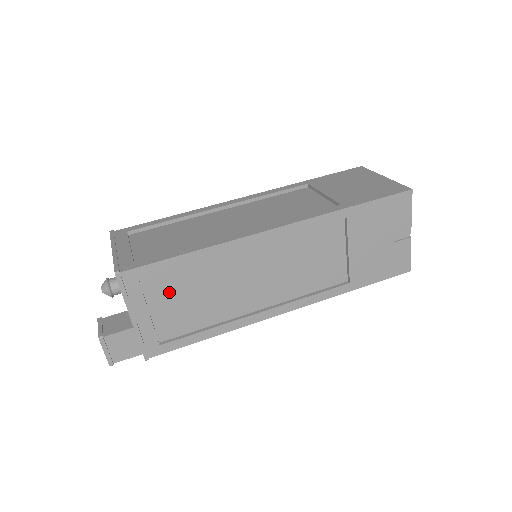
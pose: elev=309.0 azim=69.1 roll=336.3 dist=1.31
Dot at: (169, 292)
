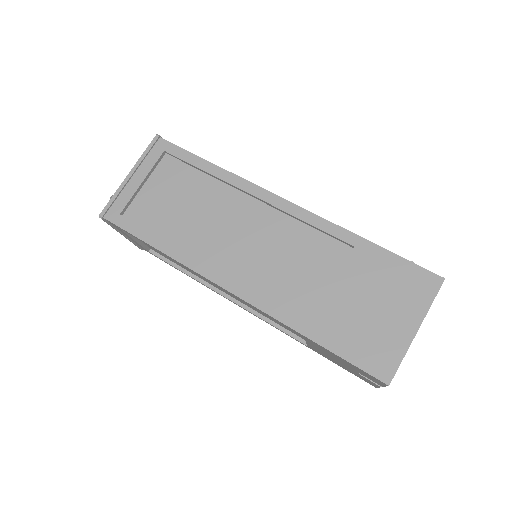
Dot at: occluded
